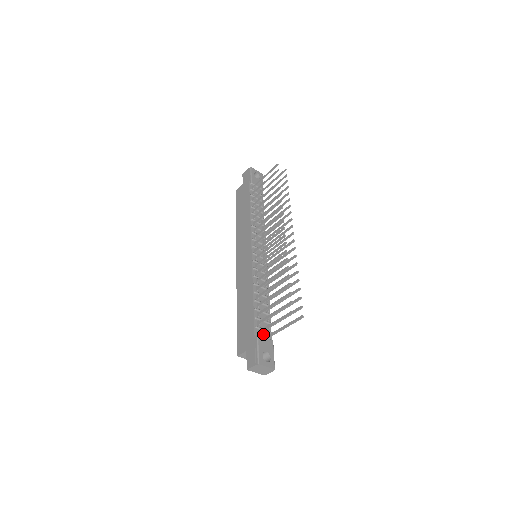
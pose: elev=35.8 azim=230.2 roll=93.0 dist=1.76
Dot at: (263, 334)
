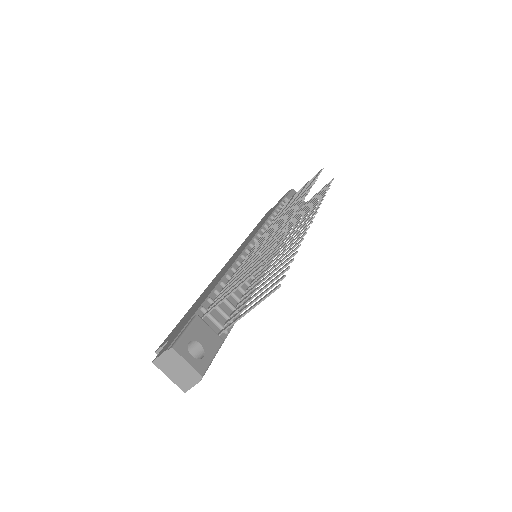
Dot at: (211, 325)
